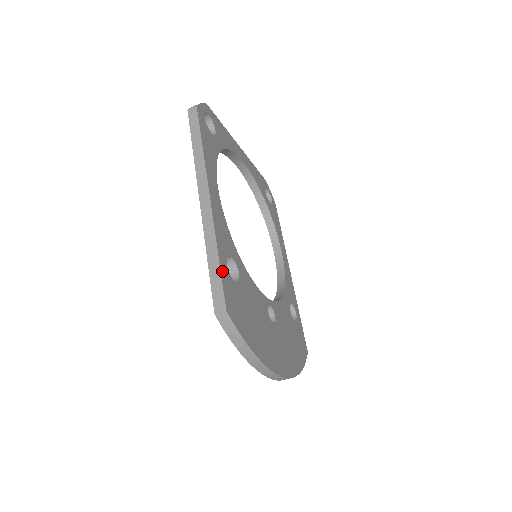
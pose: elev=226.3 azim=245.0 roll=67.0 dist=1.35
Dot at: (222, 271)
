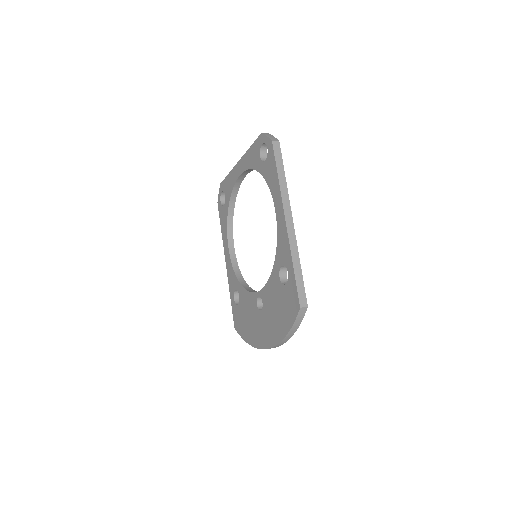
Dot at: (301, 278)
